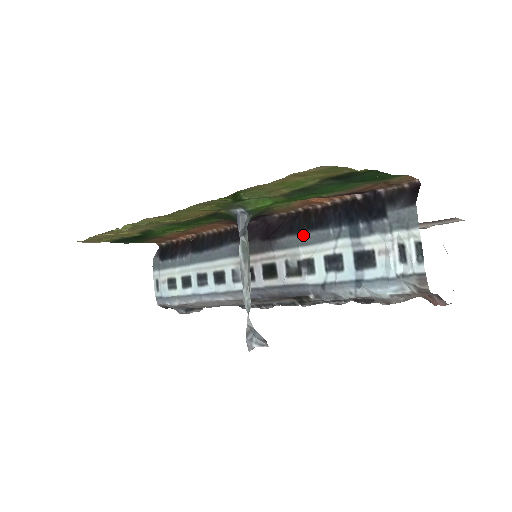
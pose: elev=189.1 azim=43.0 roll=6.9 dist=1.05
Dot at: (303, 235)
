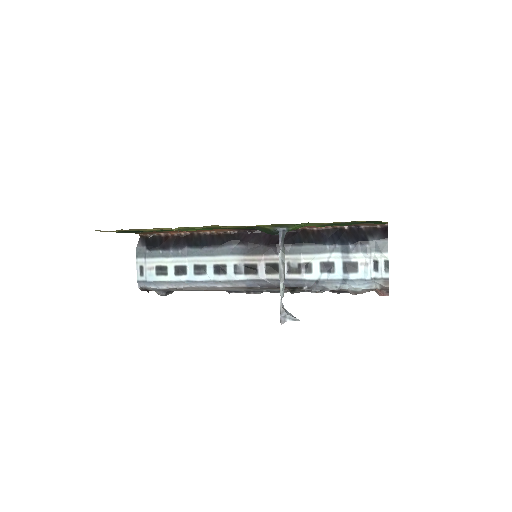
Dot at: (305, 247)
